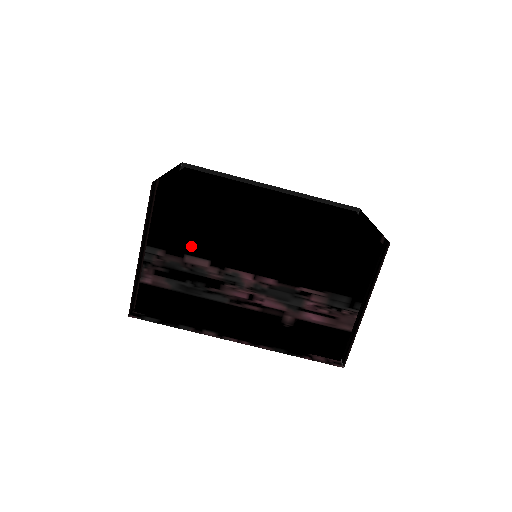
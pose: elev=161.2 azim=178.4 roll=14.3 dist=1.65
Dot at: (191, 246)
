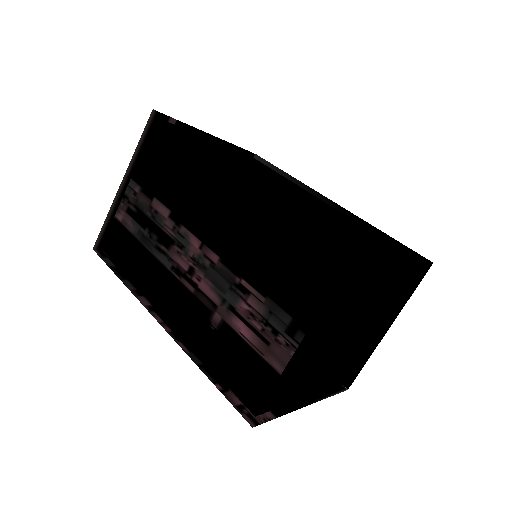
Dot at: (162, 189)
